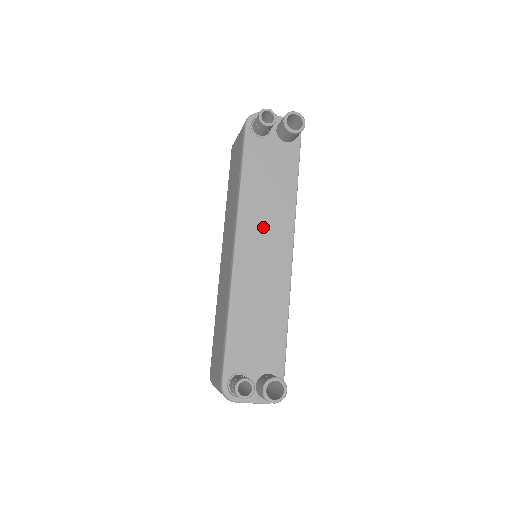
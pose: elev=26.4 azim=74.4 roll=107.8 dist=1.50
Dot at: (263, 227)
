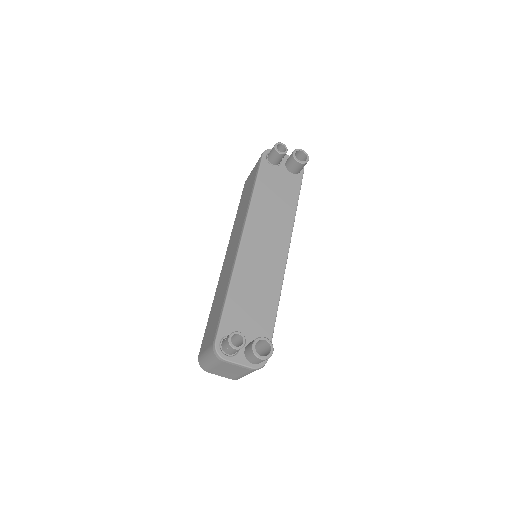
Dot at: (267, 227)
